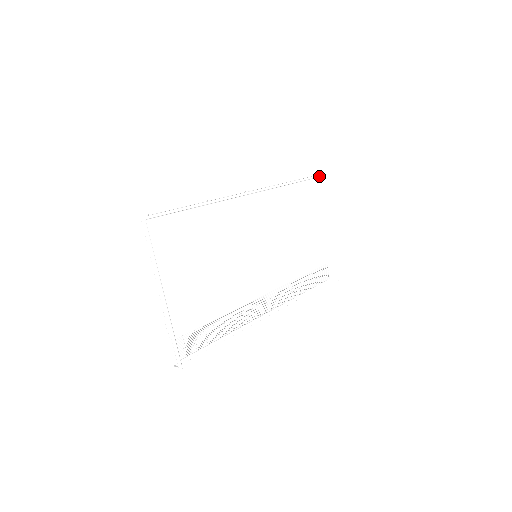
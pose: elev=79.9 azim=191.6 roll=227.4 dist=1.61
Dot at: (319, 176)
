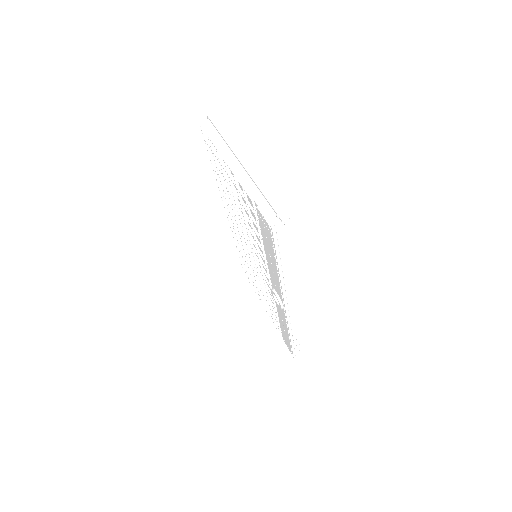
Dot at: occluded
